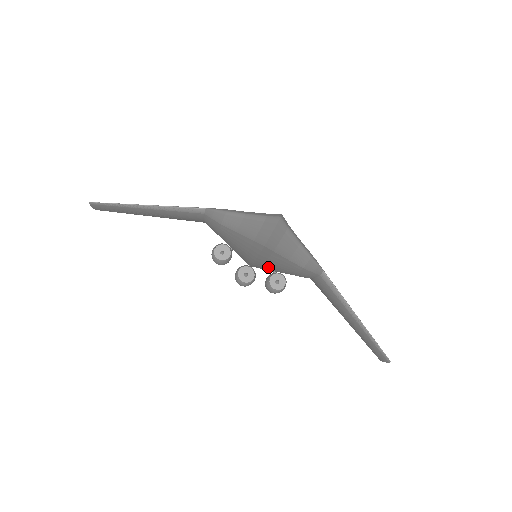
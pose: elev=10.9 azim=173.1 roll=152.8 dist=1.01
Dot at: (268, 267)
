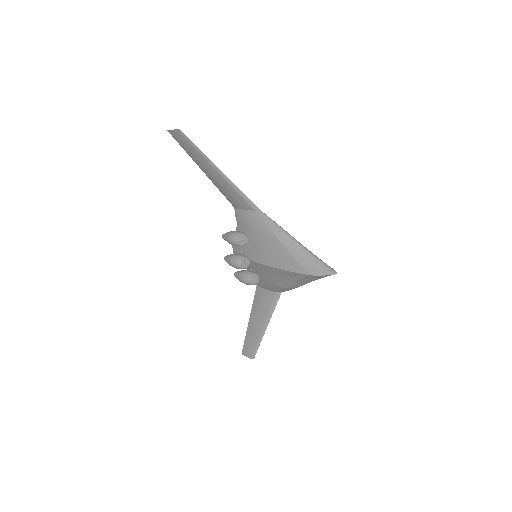
Dot at: (266, 271)
